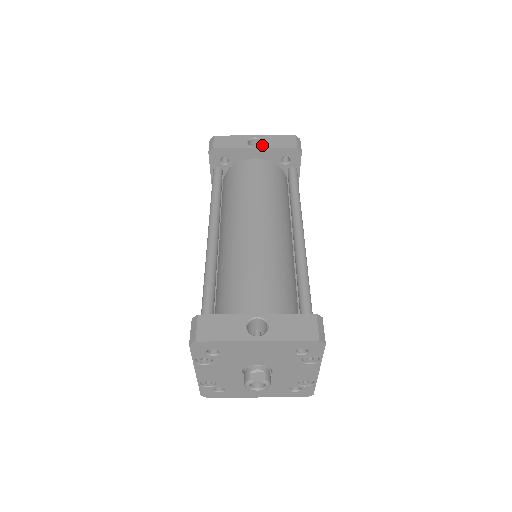
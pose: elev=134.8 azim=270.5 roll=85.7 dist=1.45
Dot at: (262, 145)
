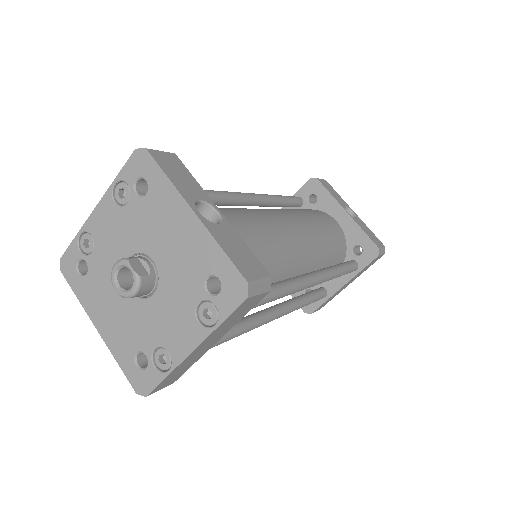
Dot at: (354, 218)
